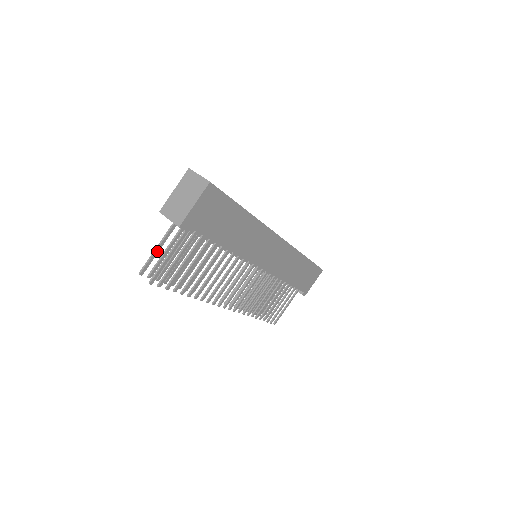
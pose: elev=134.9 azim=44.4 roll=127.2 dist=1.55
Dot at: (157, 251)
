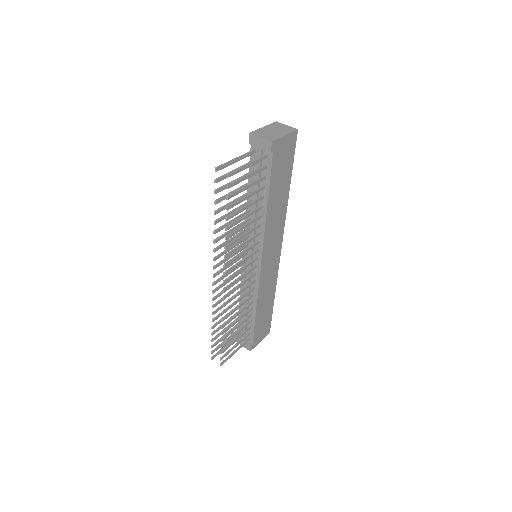
Dot at: (234, 162)
